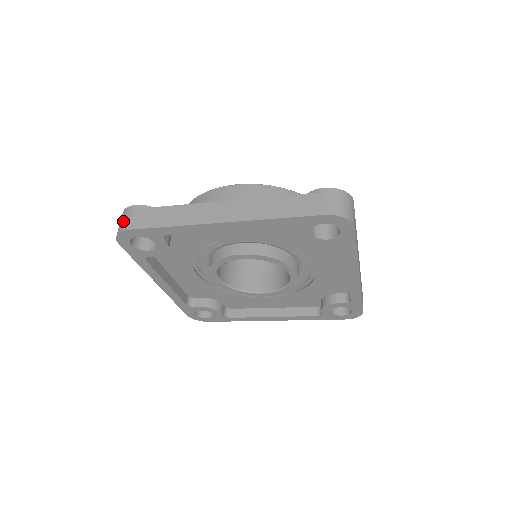
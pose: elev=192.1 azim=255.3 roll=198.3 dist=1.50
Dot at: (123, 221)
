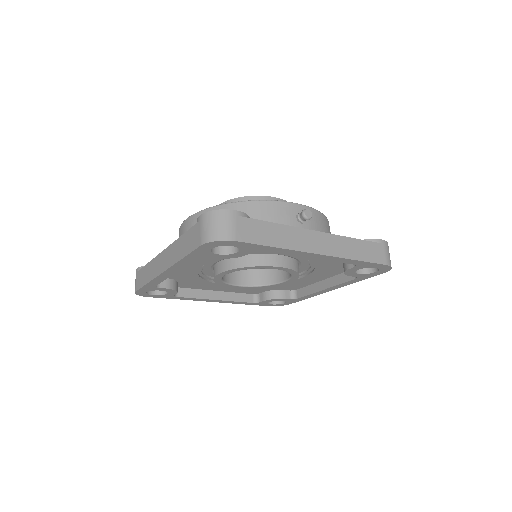
Dot at: occluded
